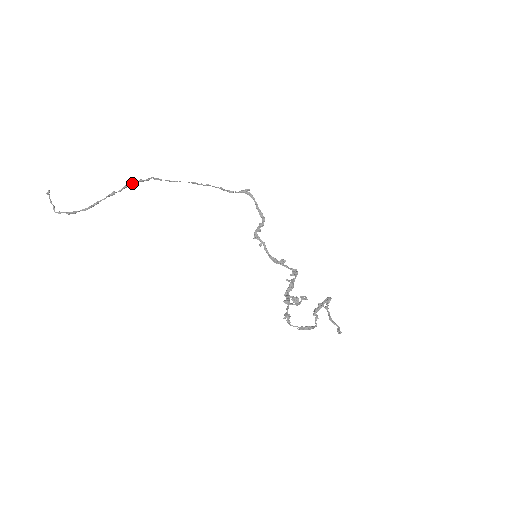
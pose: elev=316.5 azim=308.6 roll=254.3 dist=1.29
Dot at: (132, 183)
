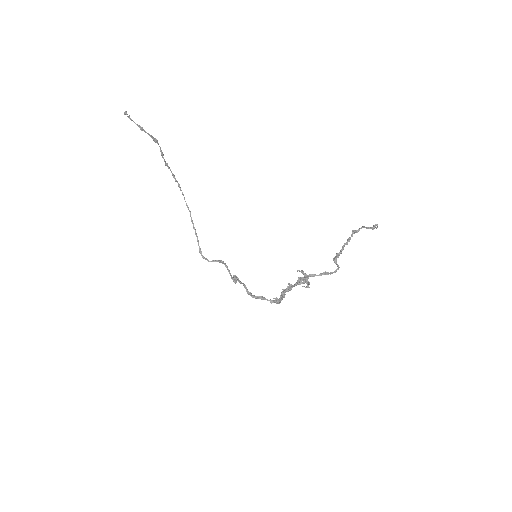
Dot at: occluded
